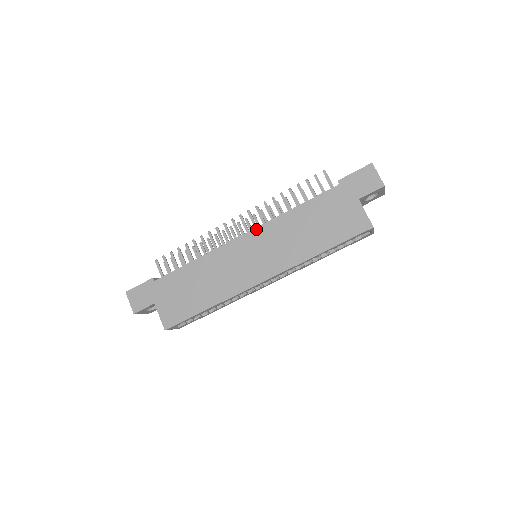
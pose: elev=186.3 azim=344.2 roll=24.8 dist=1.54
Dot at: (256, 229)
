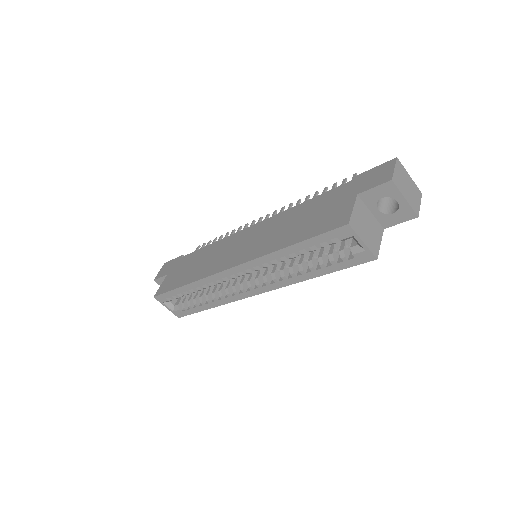
Dot at: (263, 221)
